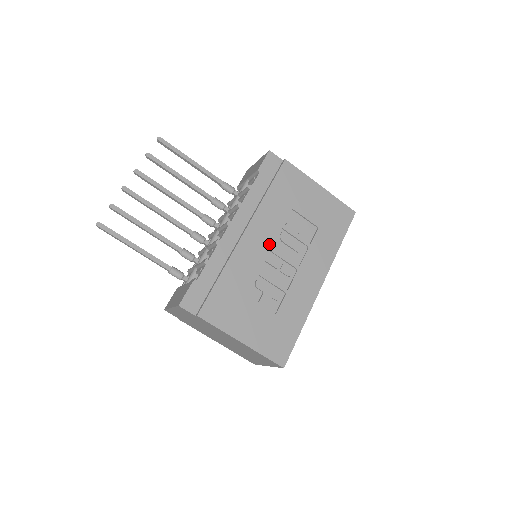
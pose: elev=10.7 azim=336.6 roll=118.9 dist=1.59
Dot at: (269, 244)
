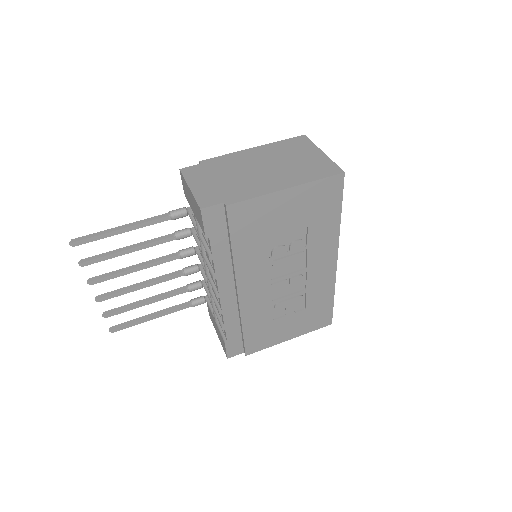
Dot at: (267, 280)
